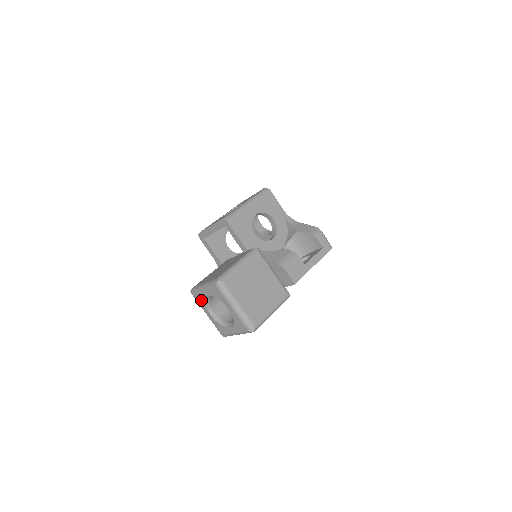
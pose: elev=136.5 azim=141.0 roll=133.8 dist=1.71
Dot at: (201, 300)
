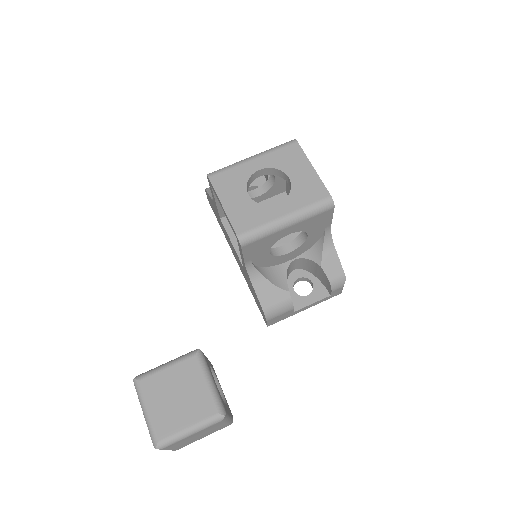
Dot at: occluded
